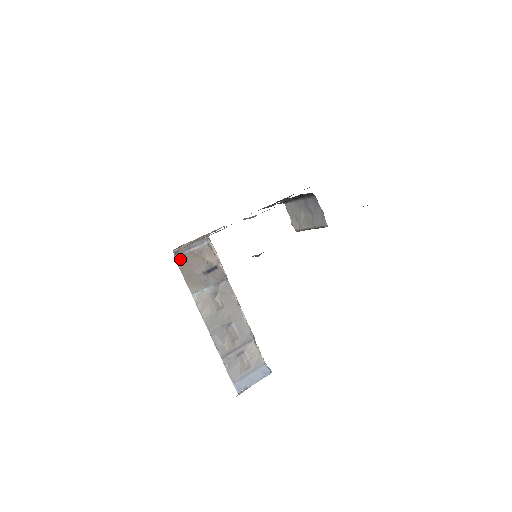
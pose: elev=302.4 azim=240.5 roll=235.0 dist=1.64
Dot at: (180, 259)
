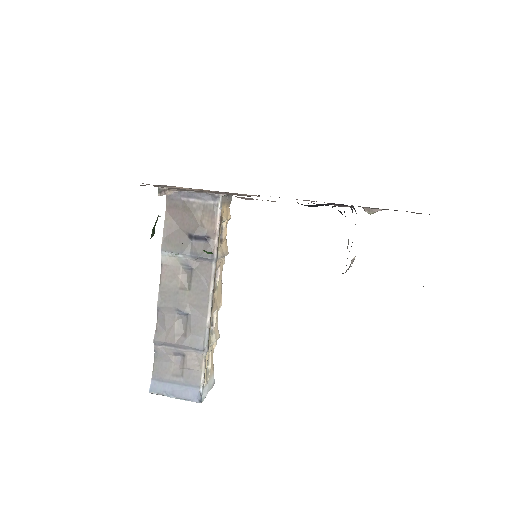
Dot at: (172, 202)
